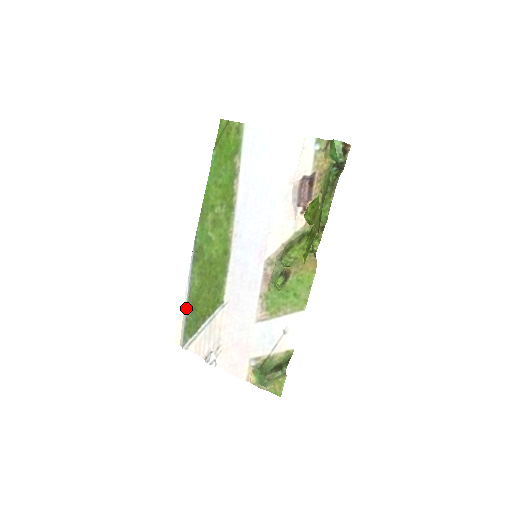
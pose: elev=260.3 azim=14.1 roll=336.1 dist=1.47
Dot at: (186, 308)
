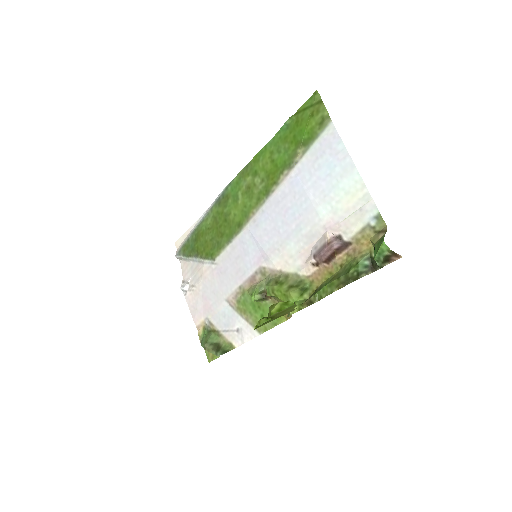
Dot at: (193, 231)
